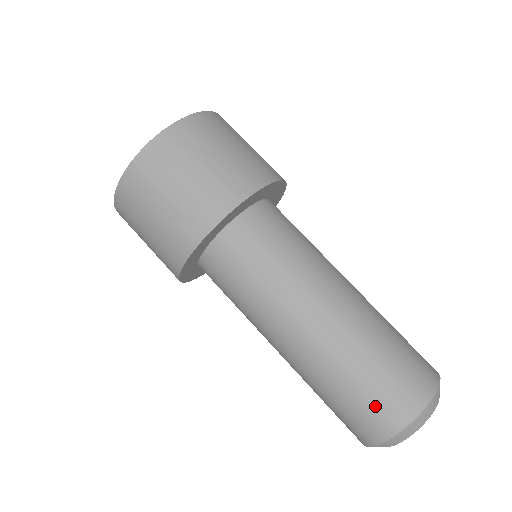
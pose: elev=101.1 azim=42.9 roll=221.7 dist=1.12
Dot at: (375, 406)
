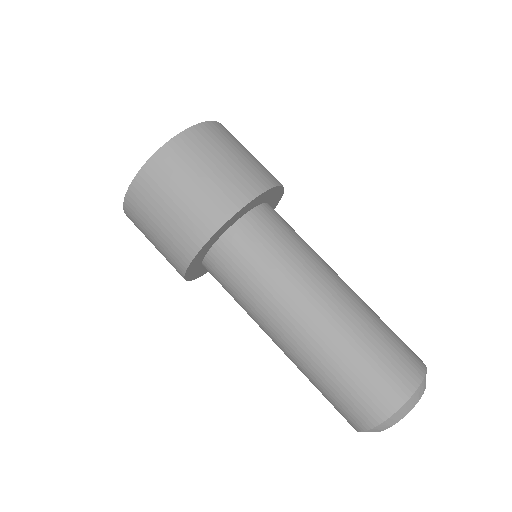
Dot at: (360, 399)
